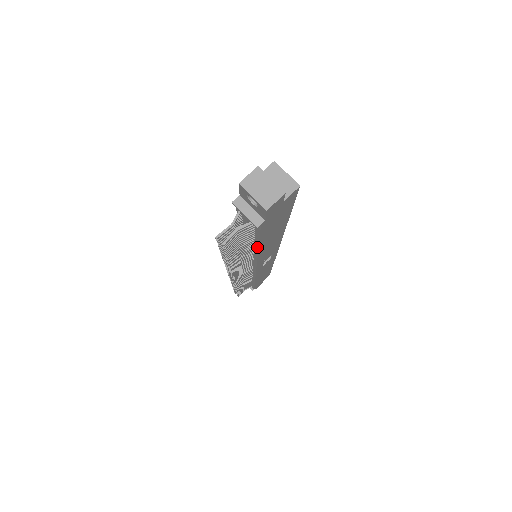
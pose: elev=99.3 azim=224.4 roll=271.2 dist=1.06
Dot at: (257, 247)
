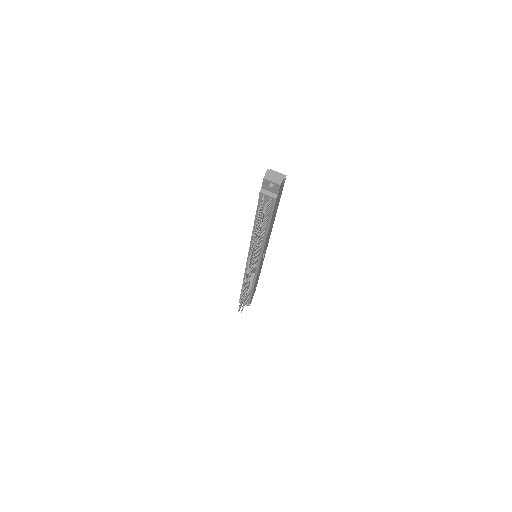
Dot at: (268, 227)
